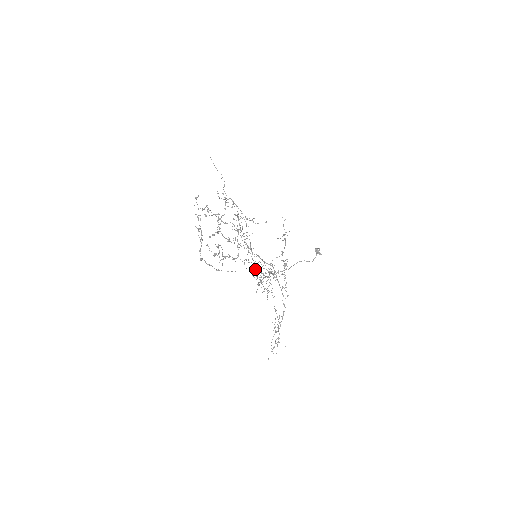
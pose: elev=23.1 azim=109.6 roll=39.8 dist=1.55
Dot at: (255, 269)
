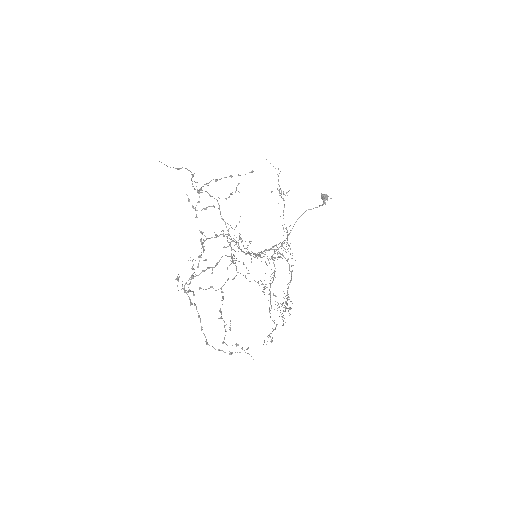
Dot at: occluded
